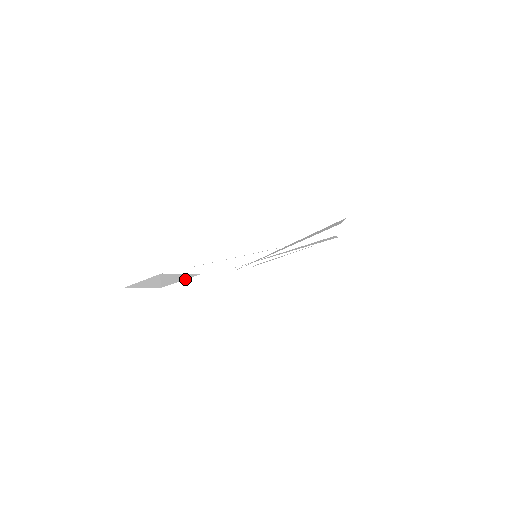
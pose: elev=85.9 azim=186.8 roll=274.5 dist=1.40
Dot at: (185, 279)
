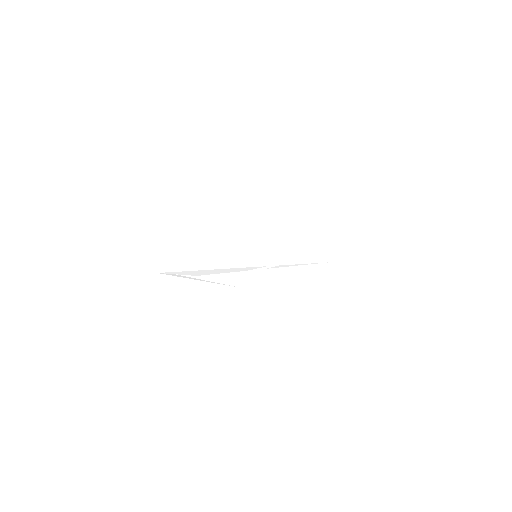
Dot at: occluded
